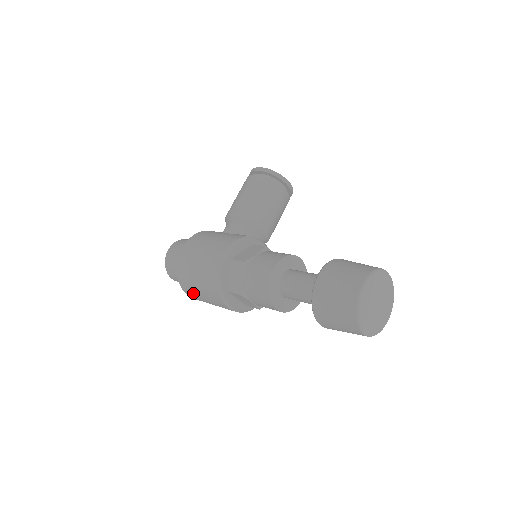
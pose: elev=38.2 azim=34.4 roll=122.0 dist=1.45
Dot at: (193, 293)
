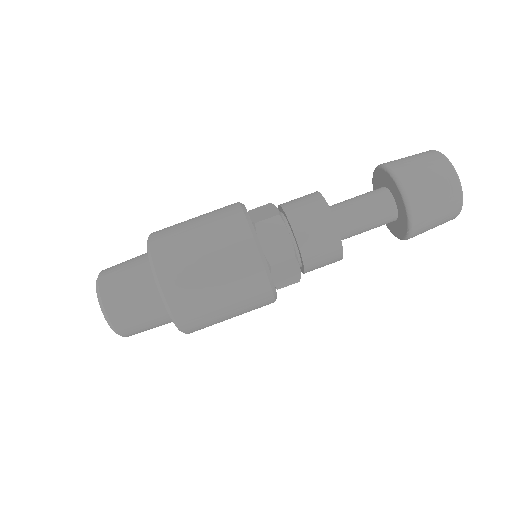
Dot at: (180, 254)
